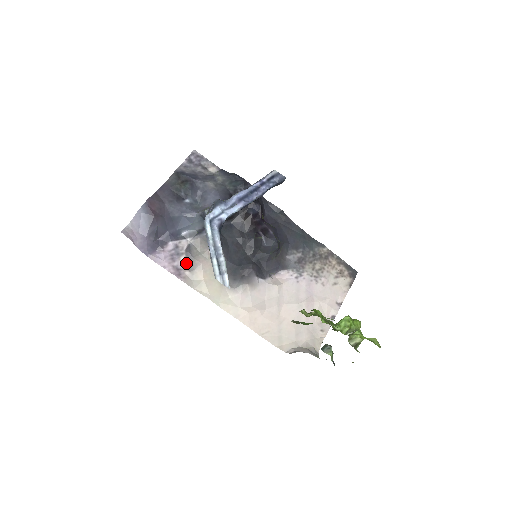
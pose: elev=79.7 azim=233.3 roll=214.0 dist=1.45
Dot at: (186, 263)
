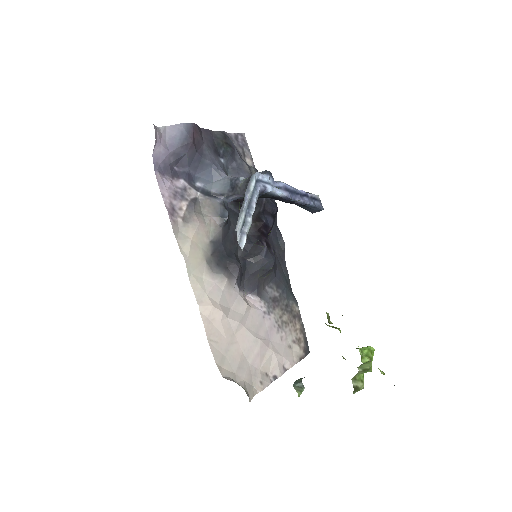
Dot at: (184, 211)
